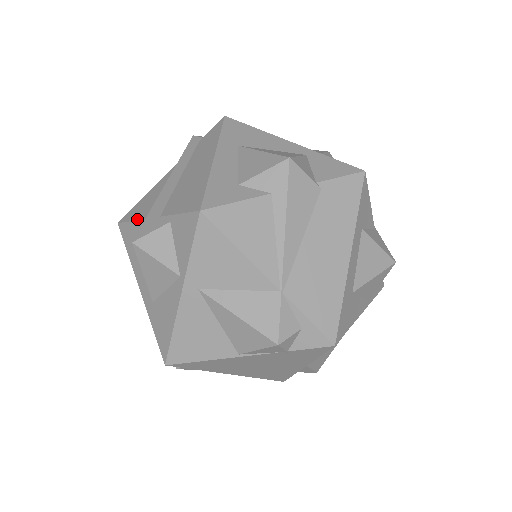
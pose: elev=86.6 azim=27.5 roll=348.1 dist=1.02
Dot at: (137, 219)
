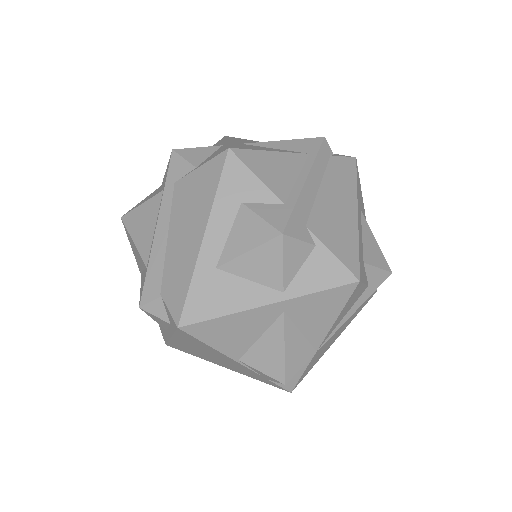
Dot at: (268, 186)
